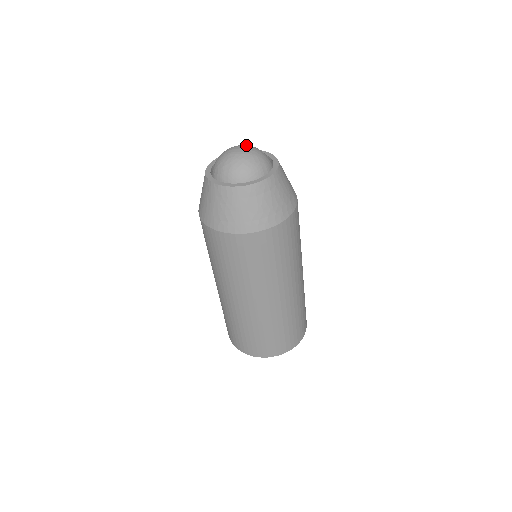
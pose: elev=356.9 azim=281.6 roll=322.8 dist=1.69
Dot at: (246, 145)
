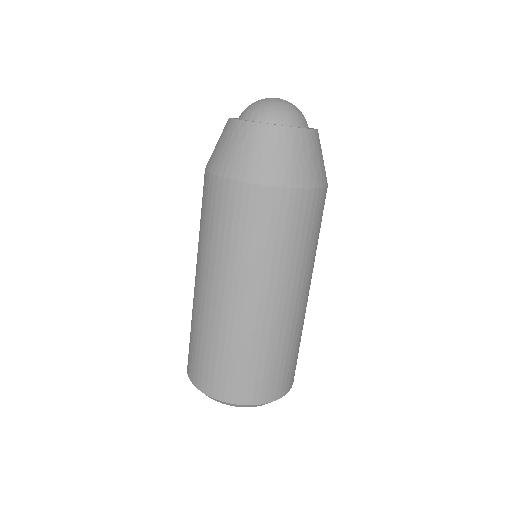
Dot at: occluded
